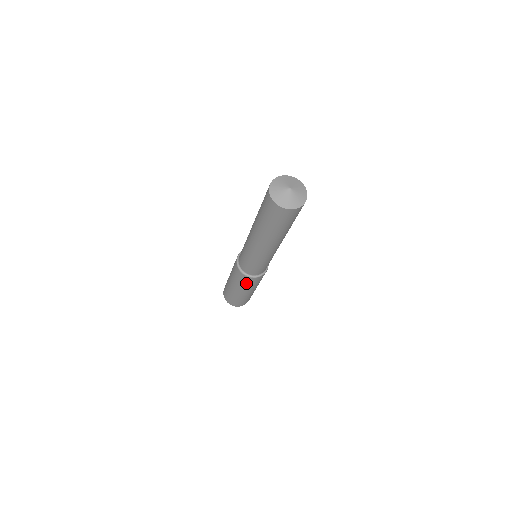
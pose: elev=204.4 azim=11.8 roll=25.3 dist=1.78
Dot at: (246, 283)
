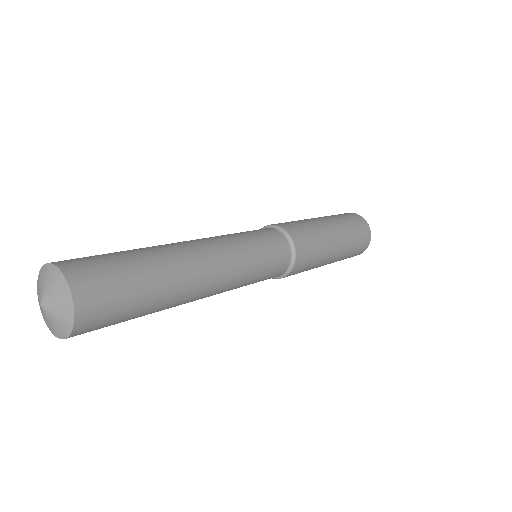
Dot at: occluded
